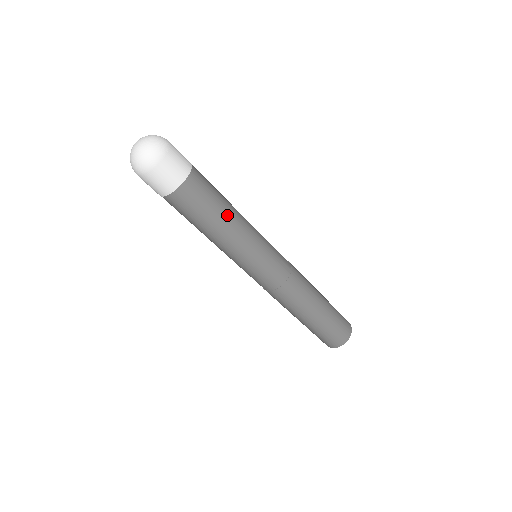
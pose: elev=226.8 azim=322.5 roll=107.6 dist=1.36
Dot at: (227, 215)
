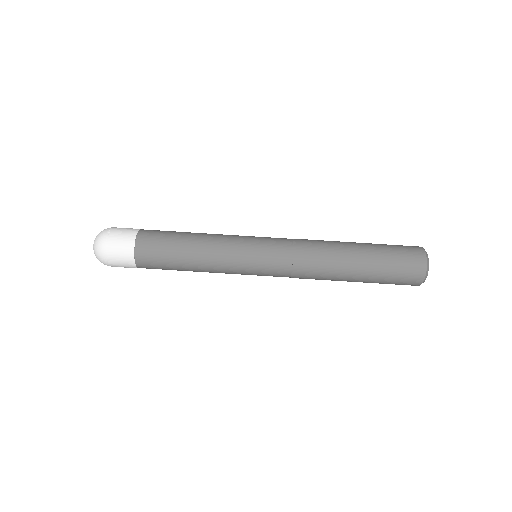
Dot at: (189, 248)
